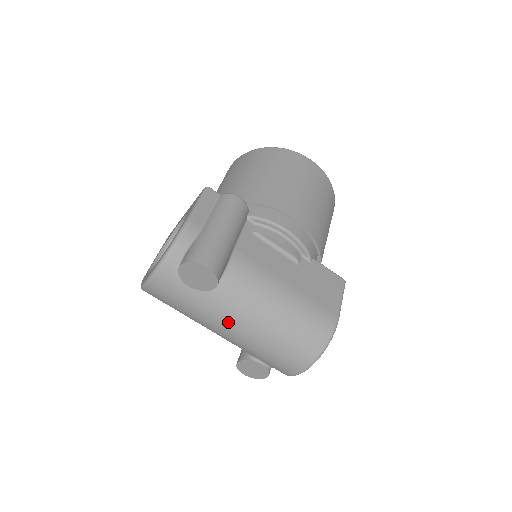
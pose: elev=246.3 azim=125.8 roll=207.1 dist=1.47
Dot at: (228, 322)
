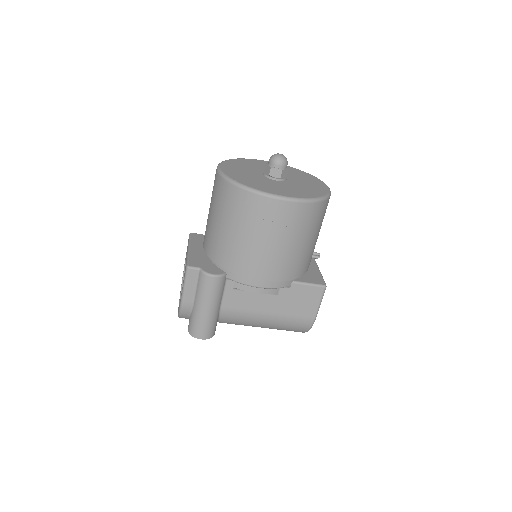
Dot at: occluded
